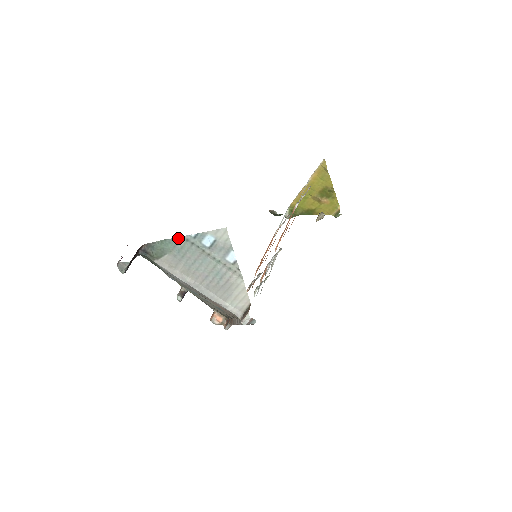
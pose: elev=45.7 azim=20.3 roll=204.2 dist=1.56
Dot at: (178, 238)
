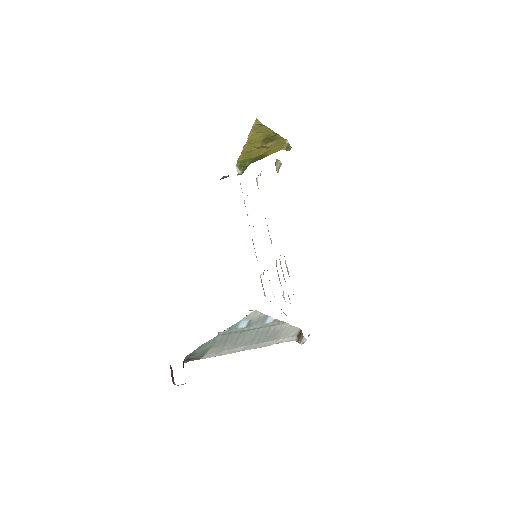
Dot at: (214, 338)
